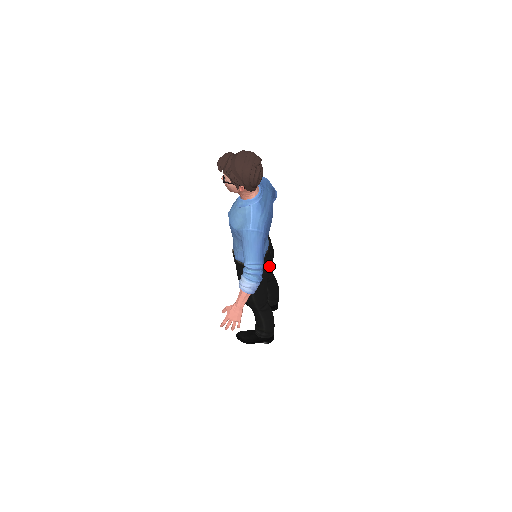
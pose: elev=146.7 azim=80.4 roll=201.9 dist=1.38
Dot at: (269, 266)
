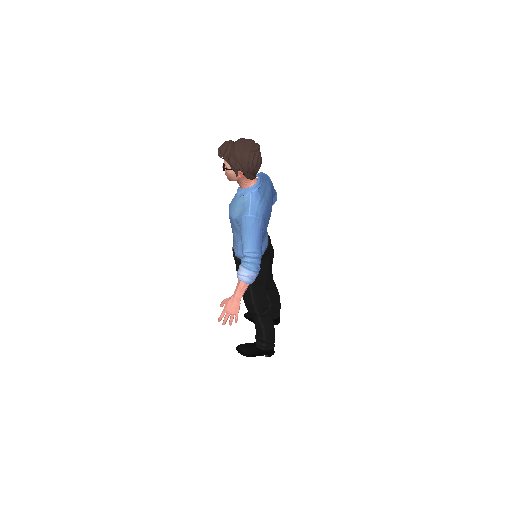
Dot at: (269, 265)
